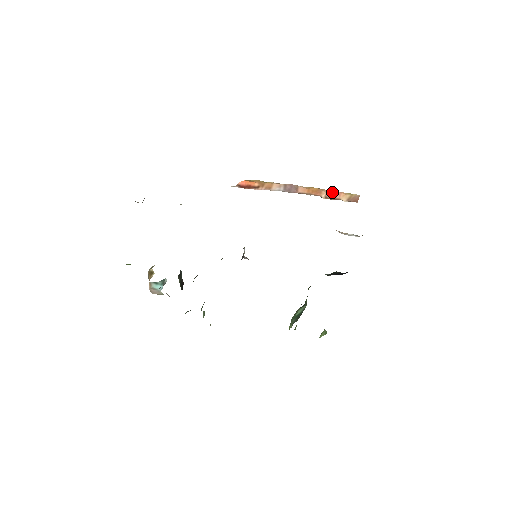
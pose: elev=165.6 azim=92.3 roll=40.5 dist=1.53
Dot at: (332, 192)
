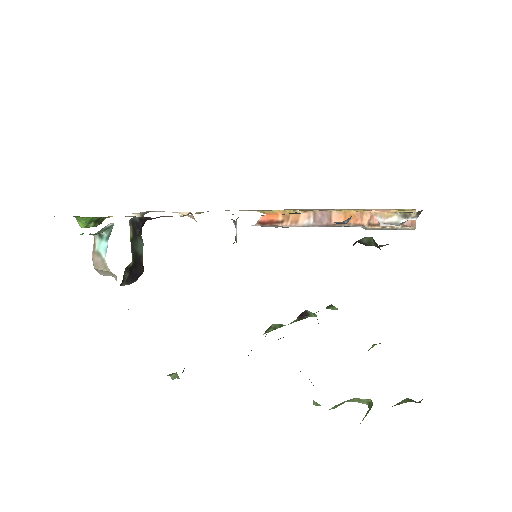
Dot at: occluded
